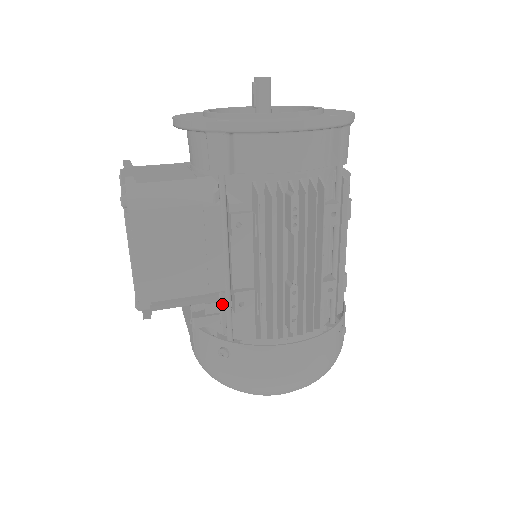
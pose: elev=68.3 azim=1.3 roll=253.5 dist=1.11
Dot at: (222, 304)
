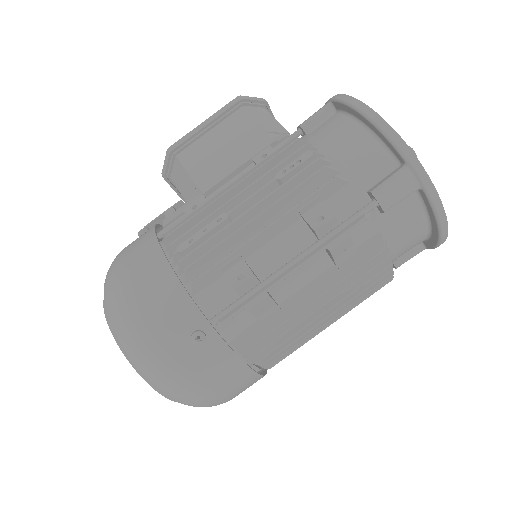
Dot at: (191, 202)
